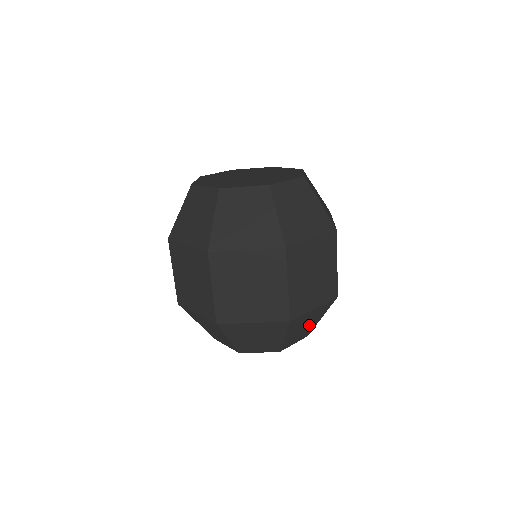
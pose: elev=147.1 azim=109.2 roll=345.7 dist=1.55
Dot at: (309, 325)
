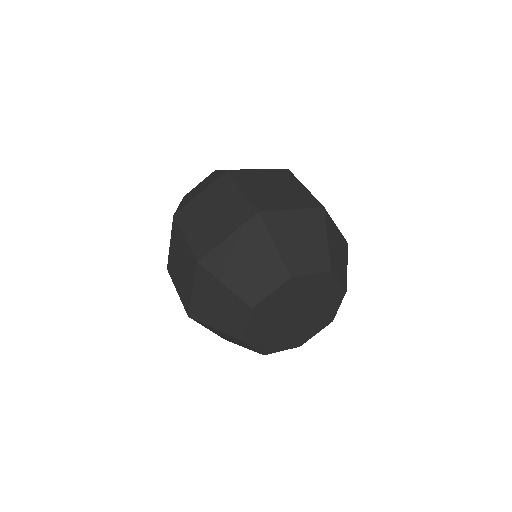
Dot at: (341, 261)
